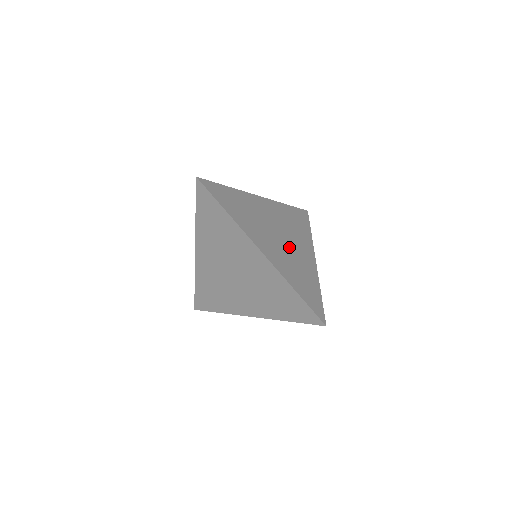
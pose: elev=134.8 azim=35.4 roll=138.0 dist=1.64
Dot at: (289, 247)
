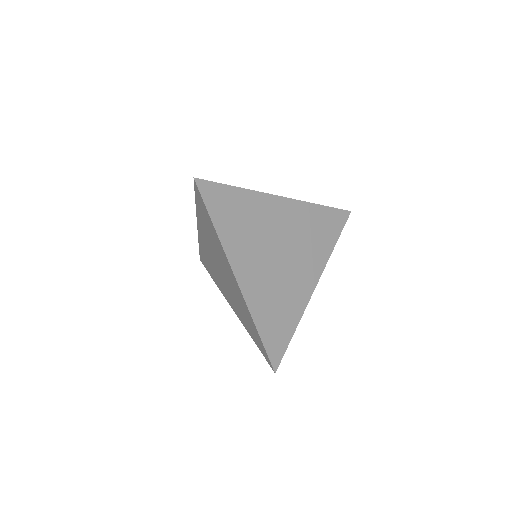
Dot at: (285, 270)
